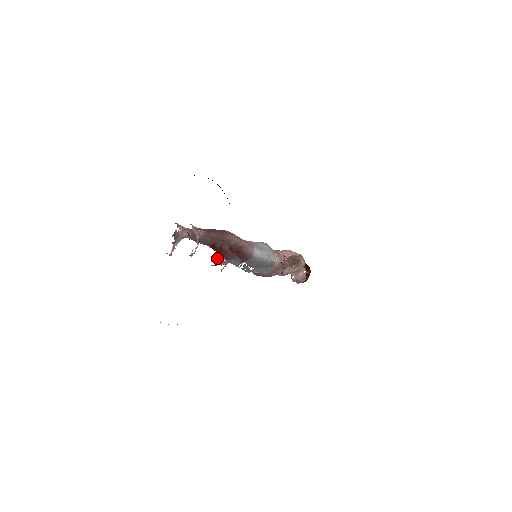
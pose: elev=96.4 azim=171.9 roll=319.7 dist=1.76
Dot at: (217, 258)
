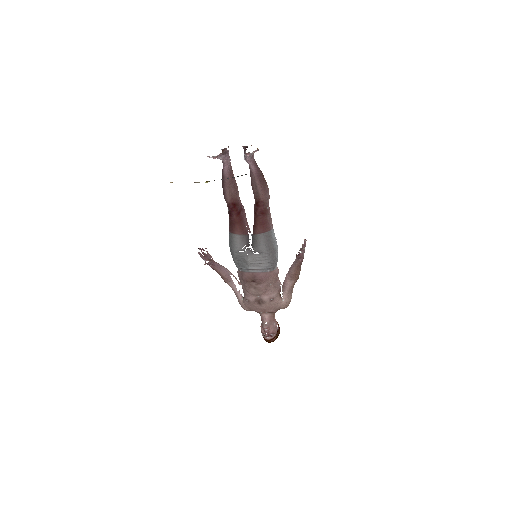
Dot at: occluded
